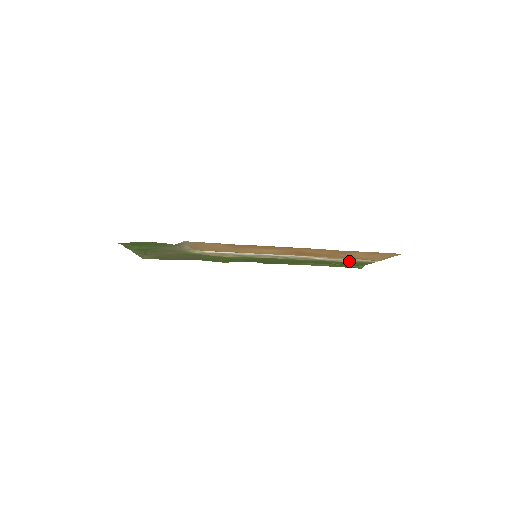
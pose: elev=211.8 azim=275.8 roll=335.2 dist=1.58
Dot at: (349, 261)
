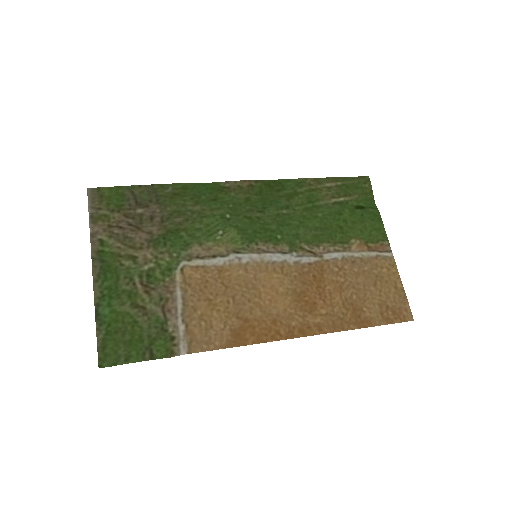
Dot at: (362, 245)
